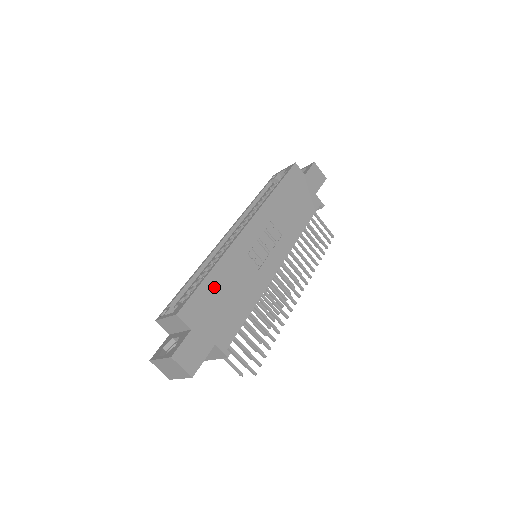
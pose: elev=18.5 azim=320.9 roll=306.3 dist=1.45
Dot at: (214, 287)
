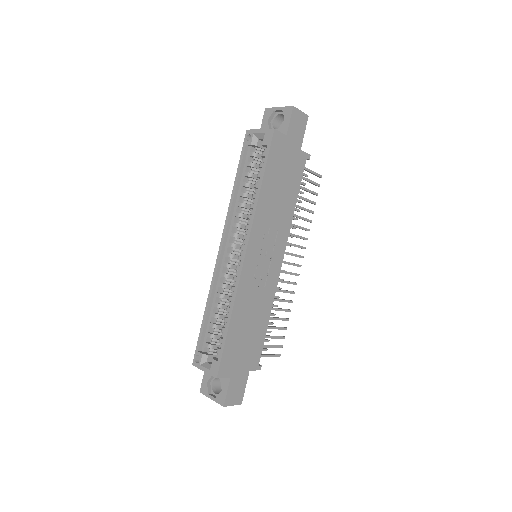
Dot at: (236, 332)
